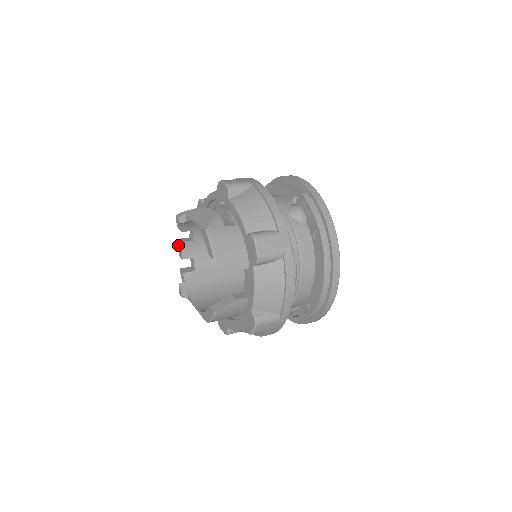
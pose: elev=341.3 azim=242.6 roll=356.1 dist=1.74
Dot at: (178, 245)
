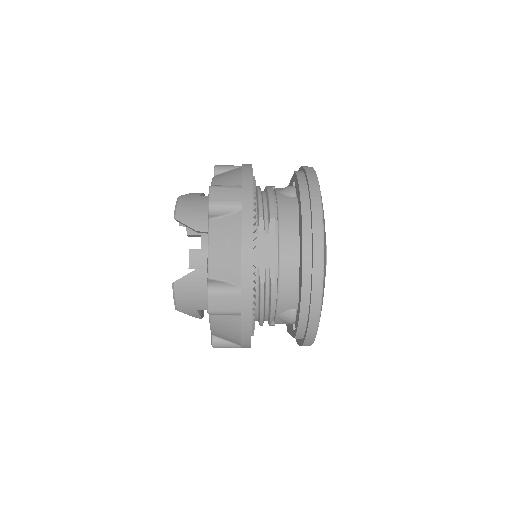
Dot at: occluded
